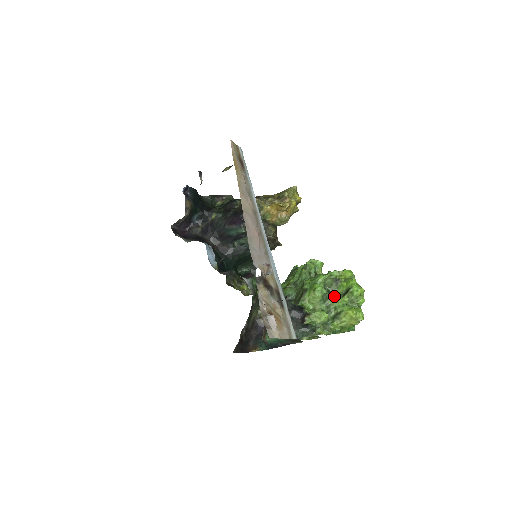
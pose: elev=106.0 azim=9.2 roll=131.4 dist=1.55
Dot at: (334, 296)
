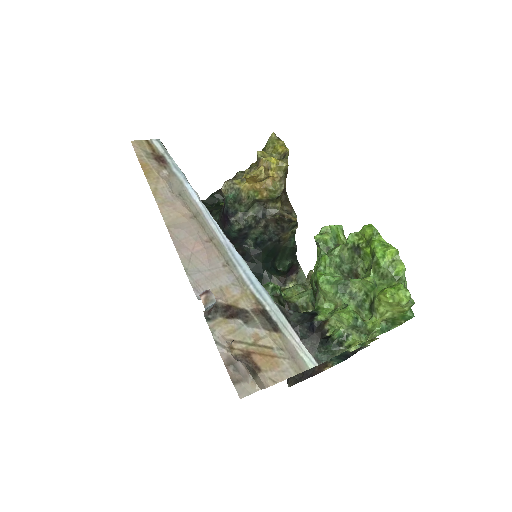
Dot at: (364, 273)
